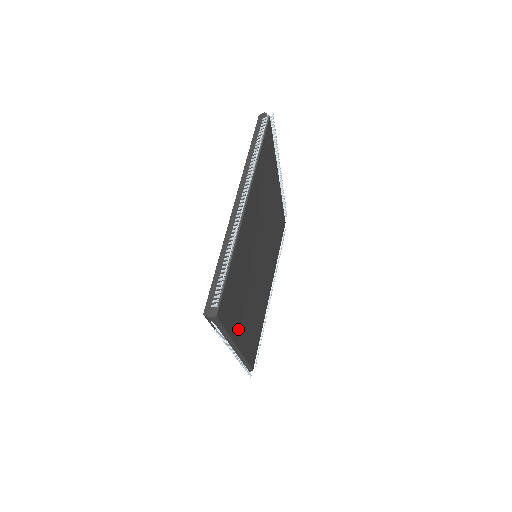
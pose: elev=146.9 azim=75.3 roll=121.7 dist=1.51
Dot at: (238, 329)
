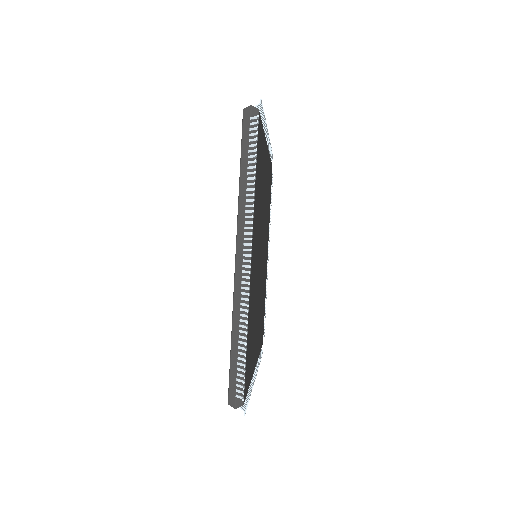
Dot at: (254, 356)
